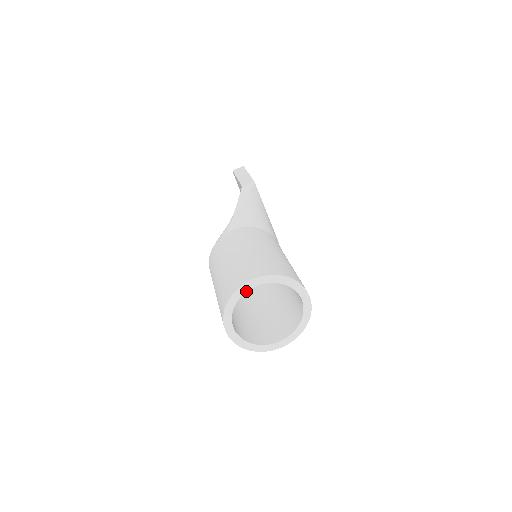
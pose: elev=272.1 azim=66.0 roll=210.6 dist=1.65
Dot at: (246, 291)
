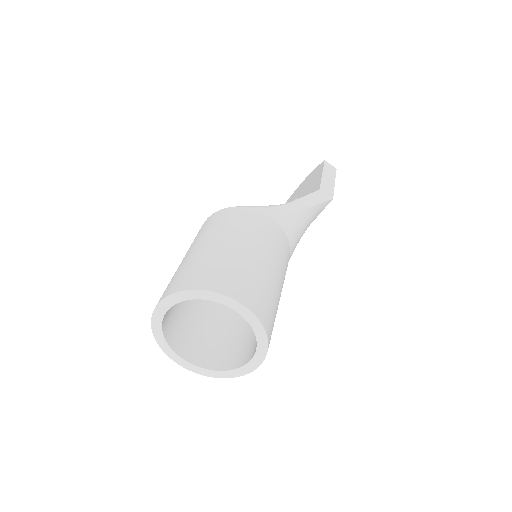
Dot at: (221, 302)
